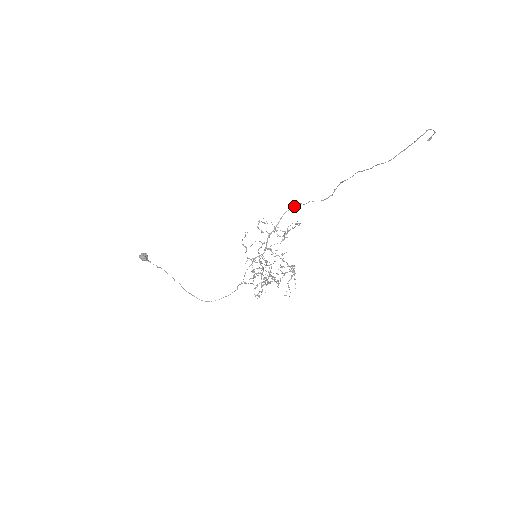
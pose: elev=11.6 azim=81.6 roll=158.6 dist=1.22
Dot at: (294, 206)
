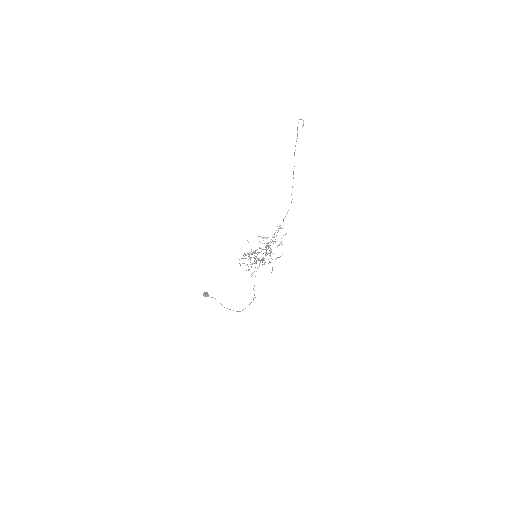
Dot at: occluded
